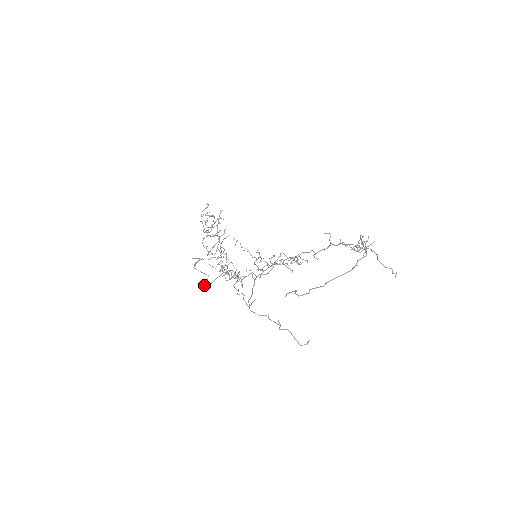
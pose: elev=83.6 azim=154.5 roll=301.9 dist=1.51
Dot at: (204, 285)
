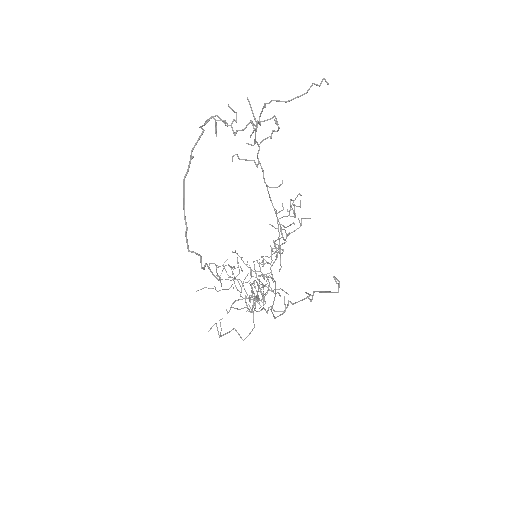
Dot at: occluded
